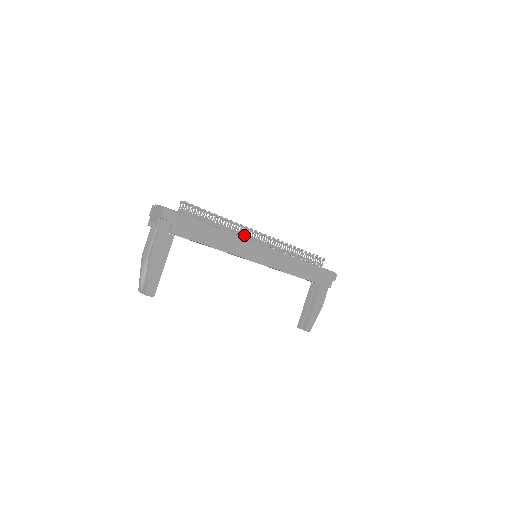
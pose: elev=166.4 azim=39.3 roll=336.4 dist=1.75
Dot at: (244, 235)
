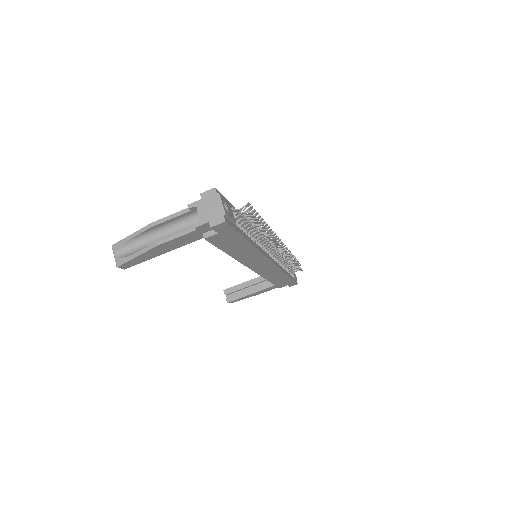
Dot at: occluded
